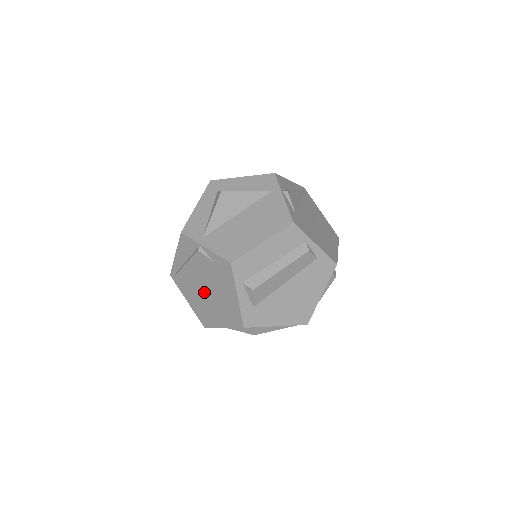
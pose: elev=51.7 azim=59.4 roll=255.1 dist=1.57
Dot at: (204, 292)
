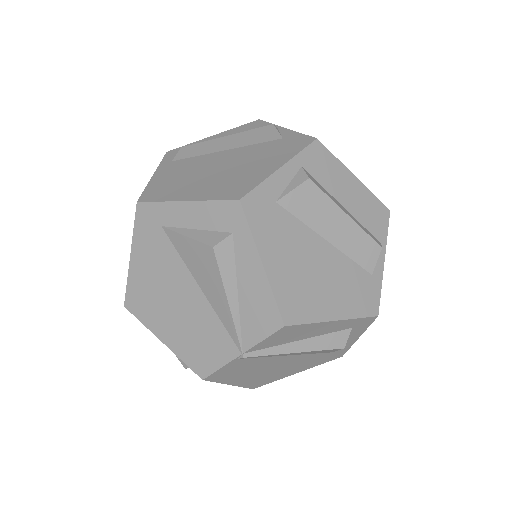
Dot at: (211, 164)
